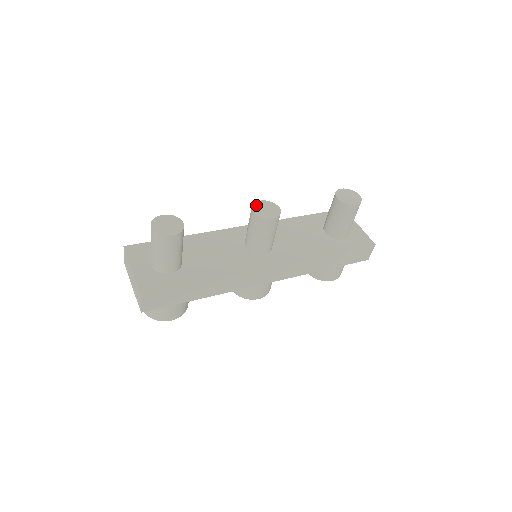
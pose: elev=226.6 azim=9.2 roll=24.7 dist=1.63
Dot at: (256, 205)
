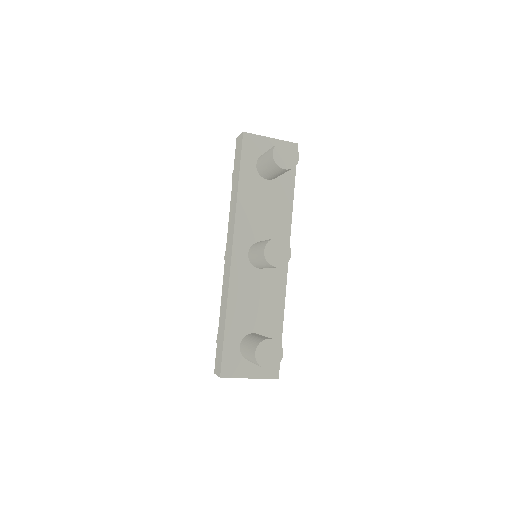
Dot at: (269, 259)
